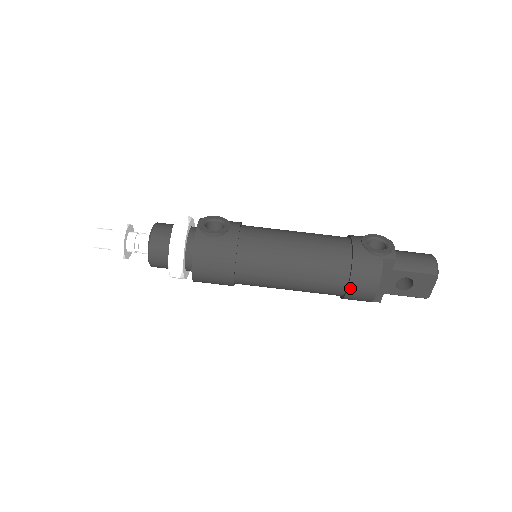
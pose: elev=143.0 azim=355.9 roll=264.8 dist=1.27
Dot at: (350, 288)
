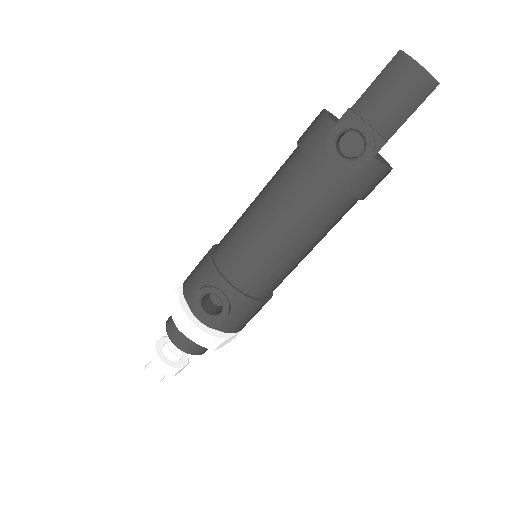
Dot at: occluded
